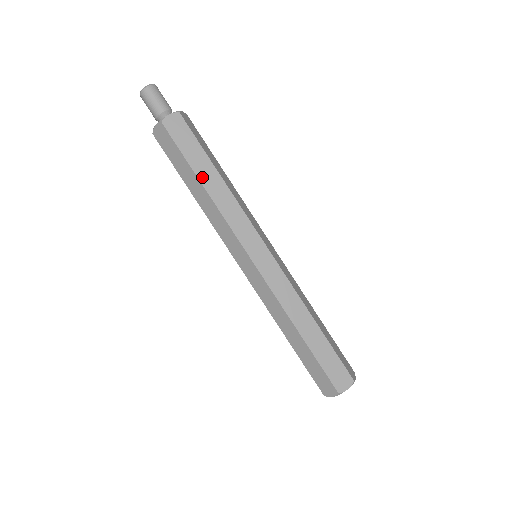
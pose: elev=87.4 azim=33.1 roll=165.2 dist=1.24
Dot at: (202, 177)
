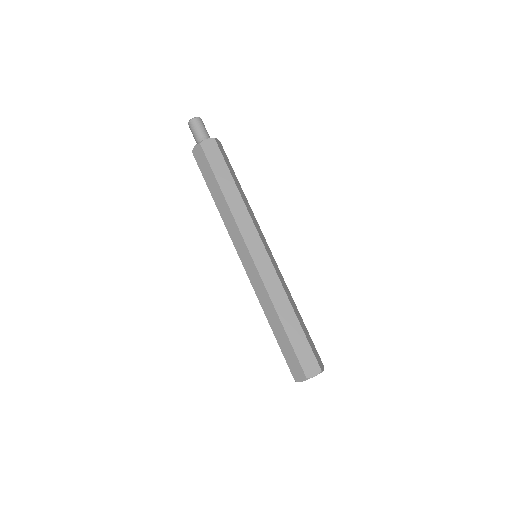
Dot at: (223, 187)
